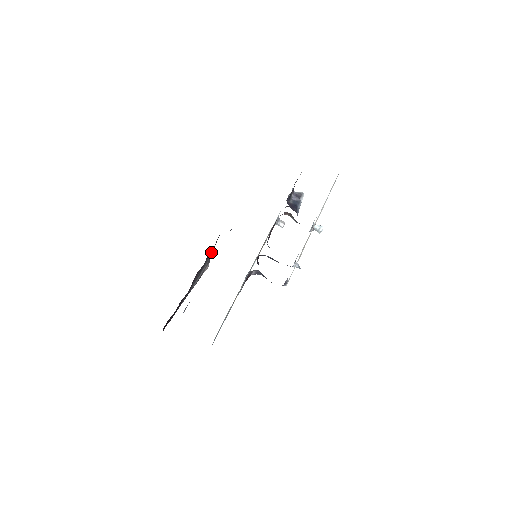
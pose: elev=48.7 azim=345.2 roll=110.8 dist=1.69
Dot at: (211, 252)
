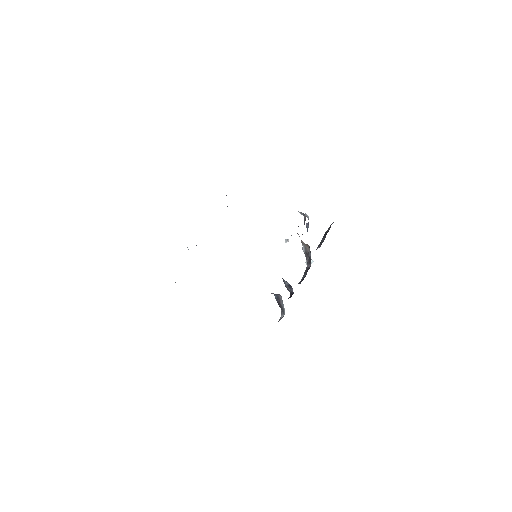
Dot at: occluded
